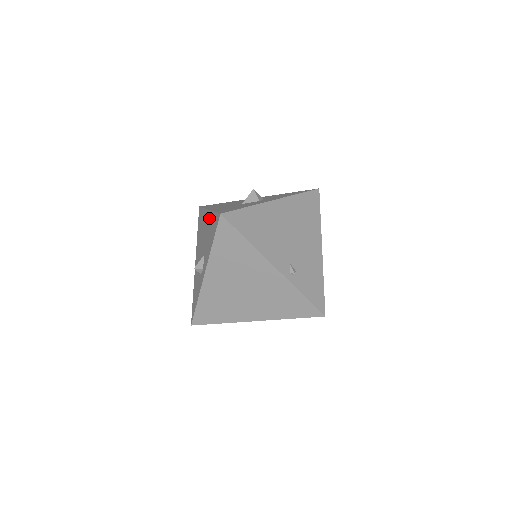
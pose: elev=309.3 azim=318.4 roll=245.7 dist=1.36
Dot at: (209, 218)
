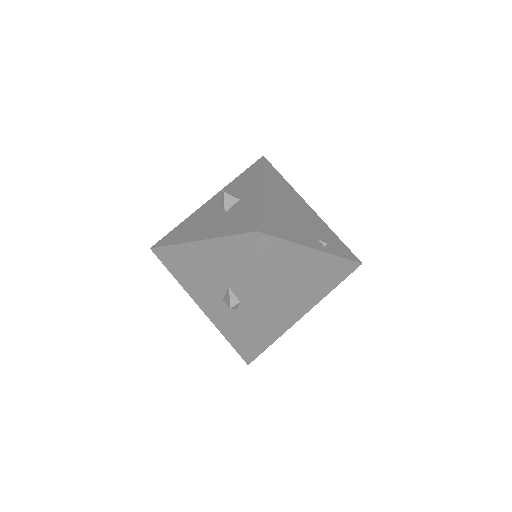
Dot at: (212, 248)
